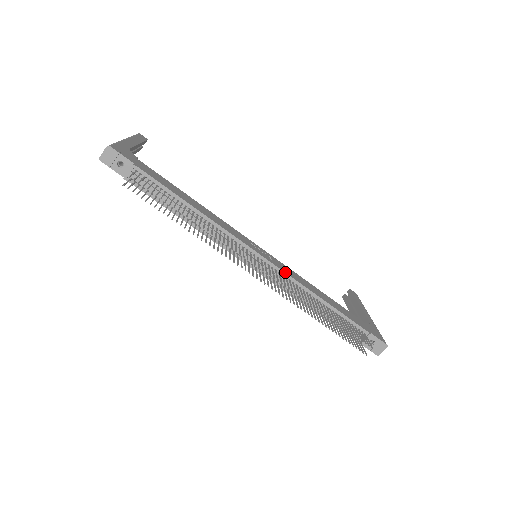
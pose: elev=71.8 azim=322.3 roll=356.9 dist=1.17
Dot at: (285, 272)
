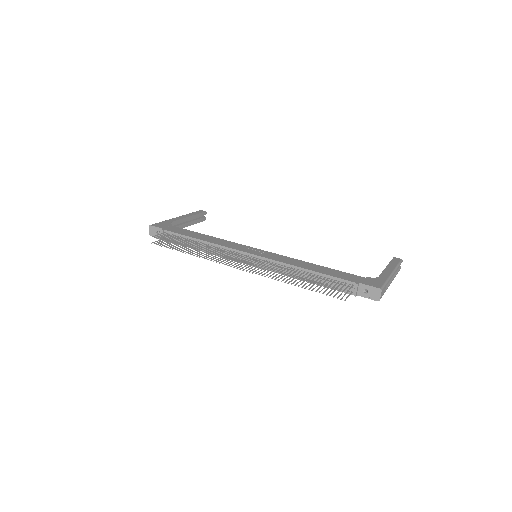
Dot at: (270, 259)
